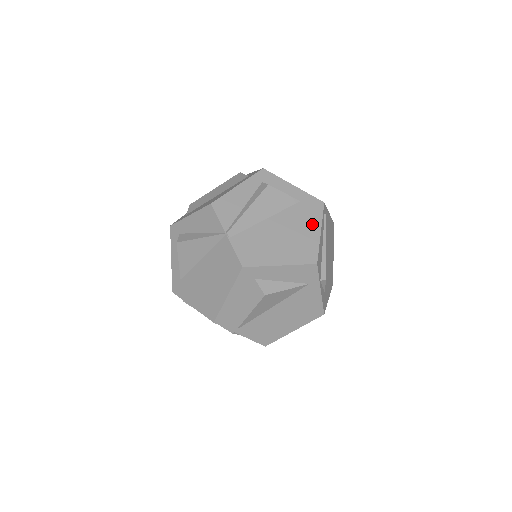
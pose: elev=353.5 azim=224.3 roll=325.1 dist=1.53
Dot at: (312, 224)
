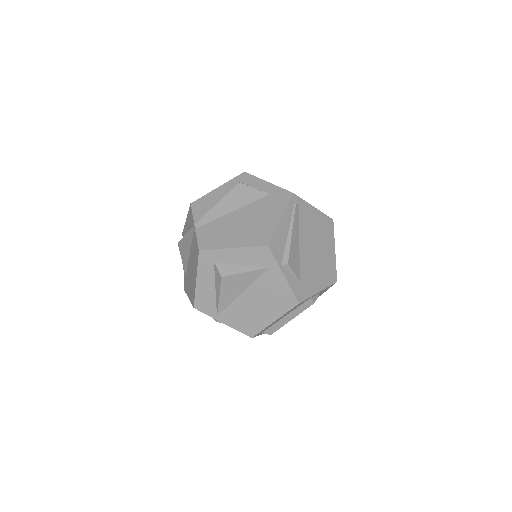
Dot at: (274, 212)
